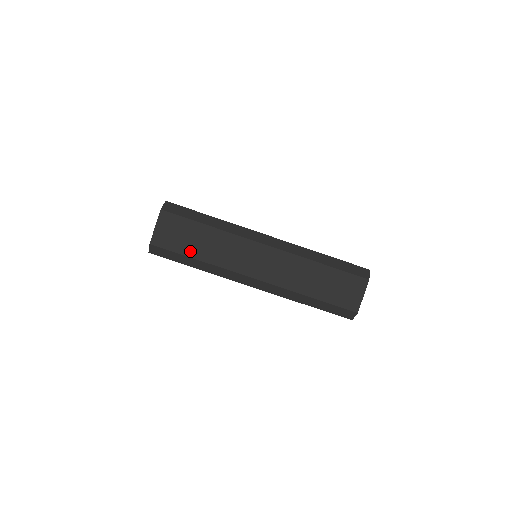
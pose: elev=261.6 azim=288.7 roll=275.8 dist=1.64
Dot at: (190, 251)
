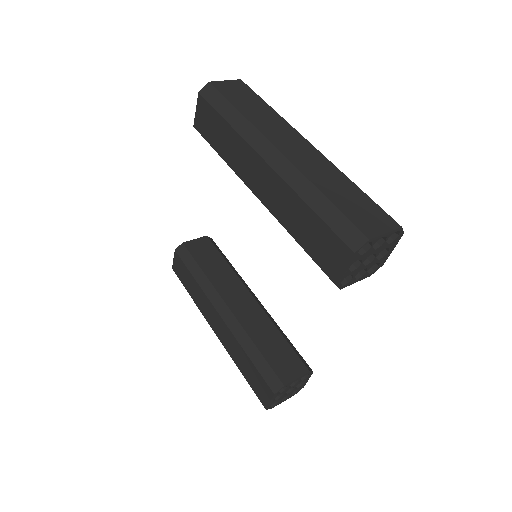
Dot at: (237, 104)
